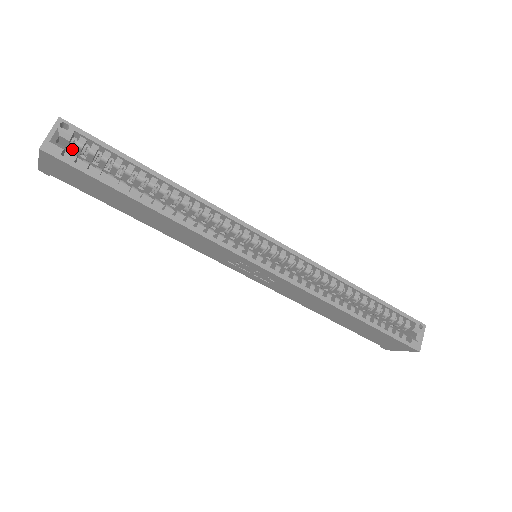
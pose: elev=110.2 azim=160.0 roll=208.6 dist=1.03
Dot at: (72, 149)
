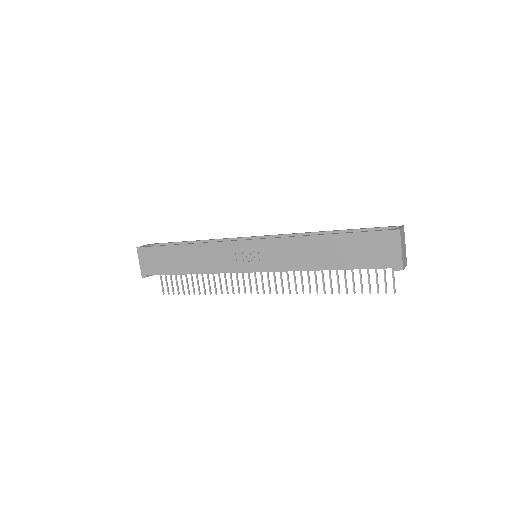
Dot at: occluded
